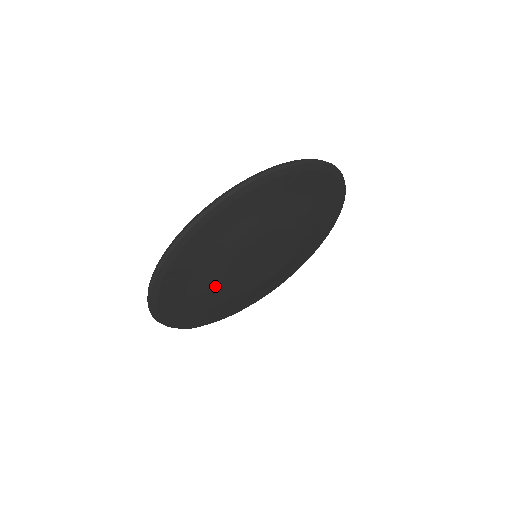
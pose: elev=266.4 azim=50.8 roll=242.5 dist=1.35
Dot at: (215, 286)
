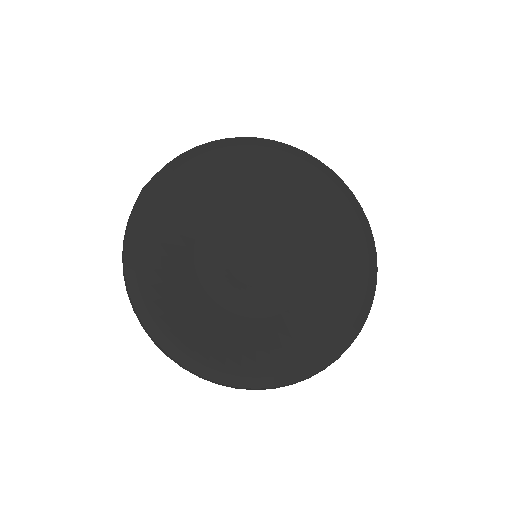
Dot at: occluded
